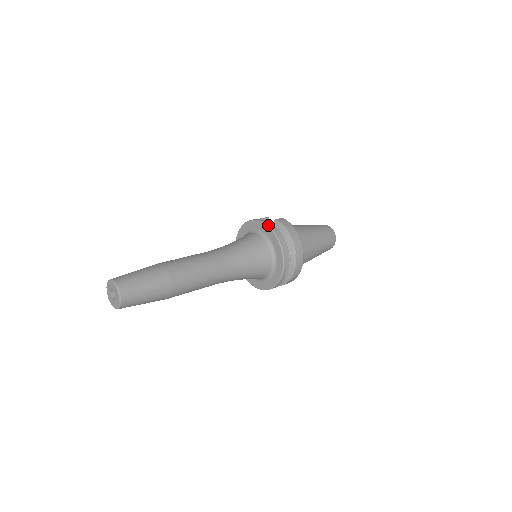
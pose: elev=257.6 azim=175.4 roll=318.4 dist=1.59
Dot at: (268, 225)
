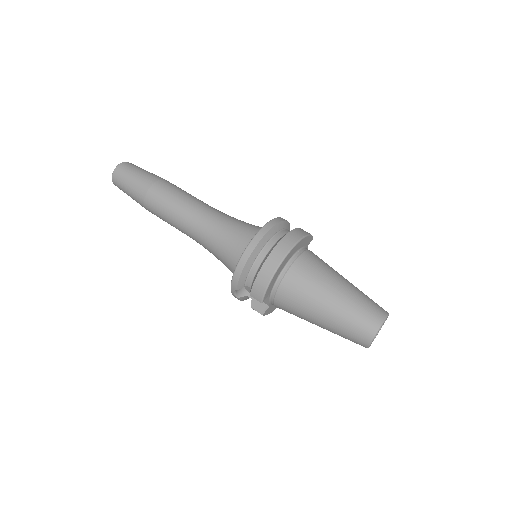
Dot at: occluded
